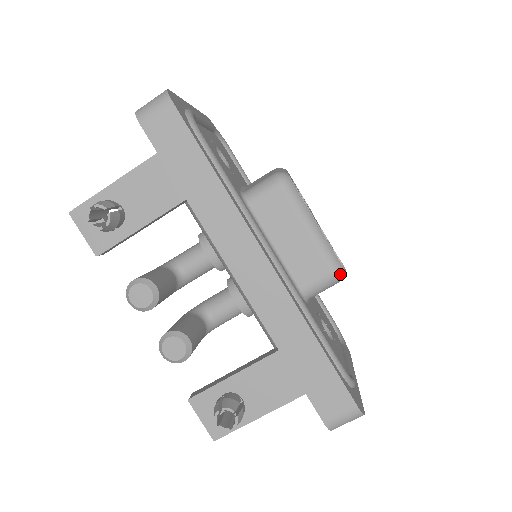
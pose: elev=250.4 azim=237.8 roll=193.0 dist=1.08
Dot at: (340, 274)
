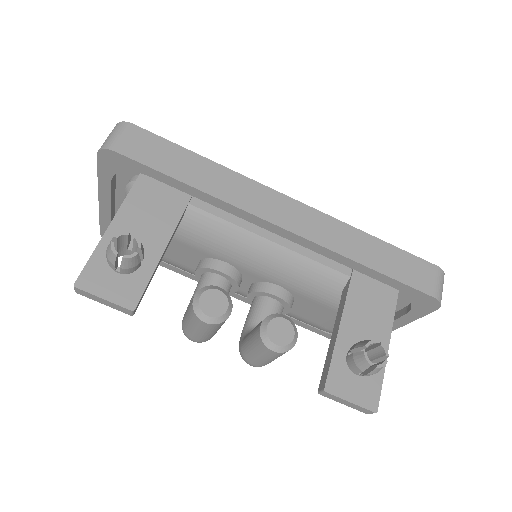
Dot at: occluded
